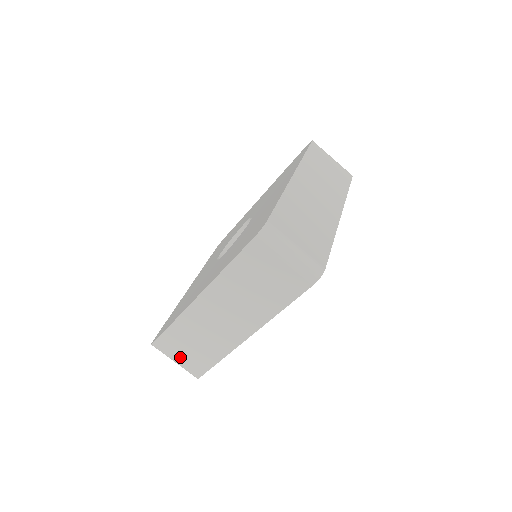
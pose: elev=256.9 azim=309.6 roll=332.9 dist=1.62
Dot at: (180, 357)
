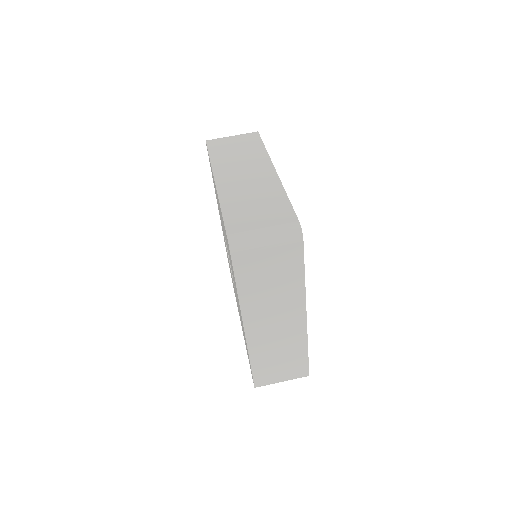
Dot at: (261, 223)
